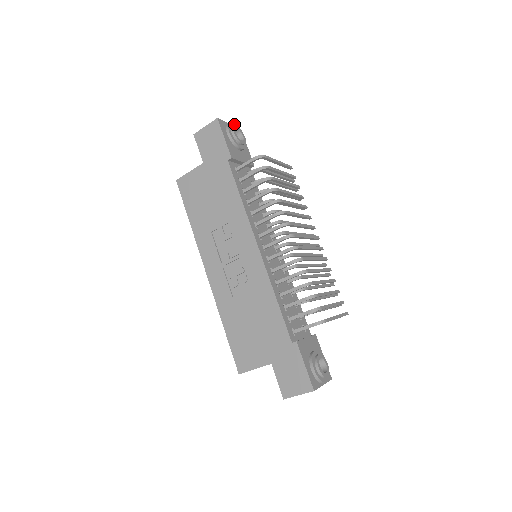
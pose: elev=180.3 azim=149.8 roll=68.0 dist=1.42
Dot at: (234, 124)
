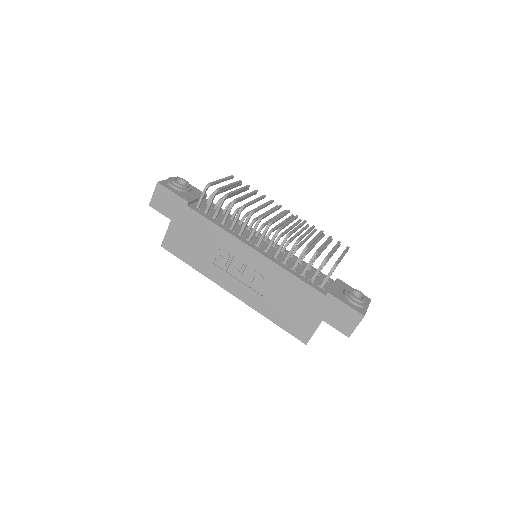
Dot at: (171, 177)
